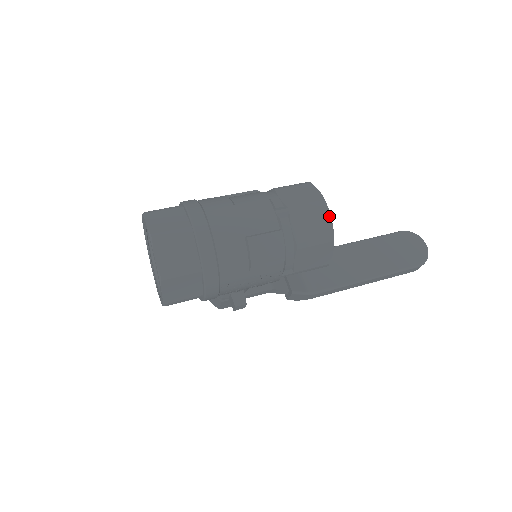
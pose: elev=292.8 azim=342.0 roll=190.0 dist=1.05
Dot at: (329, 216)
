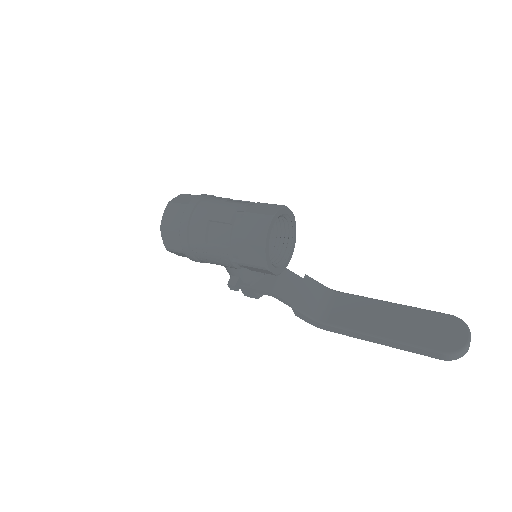
Dot at: (268, 227)
